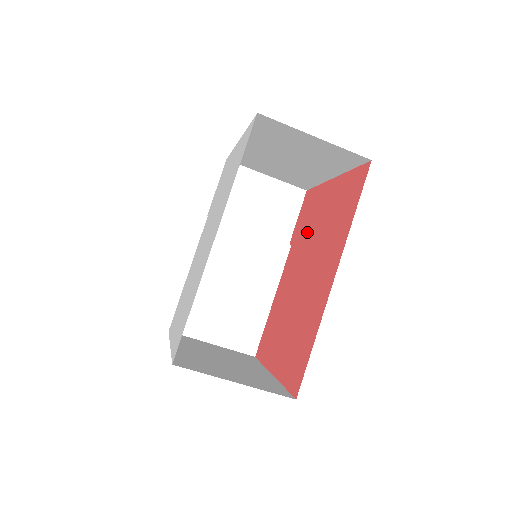
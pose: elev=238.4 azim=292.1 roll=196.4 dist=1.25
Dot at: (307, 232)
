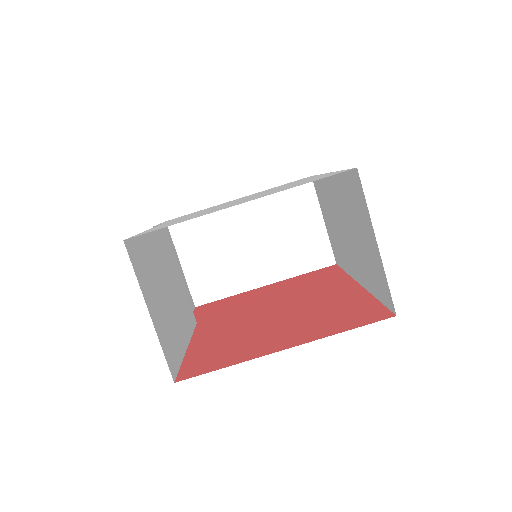
Dot at: (241, 305)
